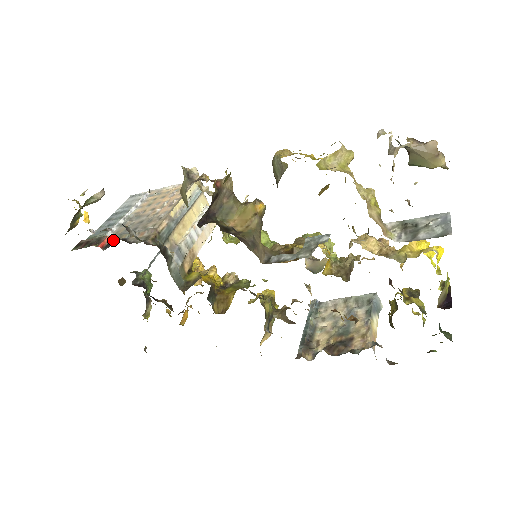
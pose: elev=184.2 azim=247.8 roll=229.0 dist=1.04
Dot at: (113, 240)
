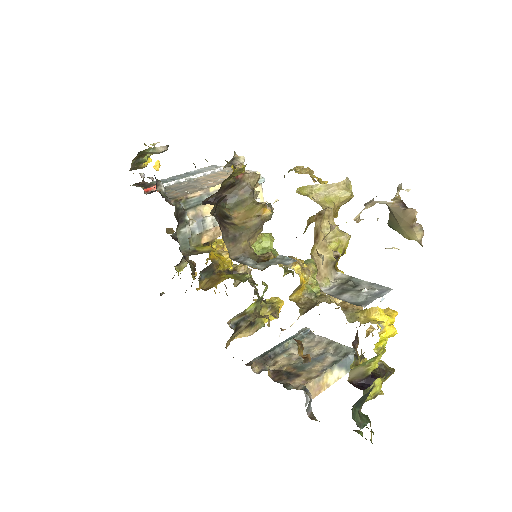
Dot at: occluded
